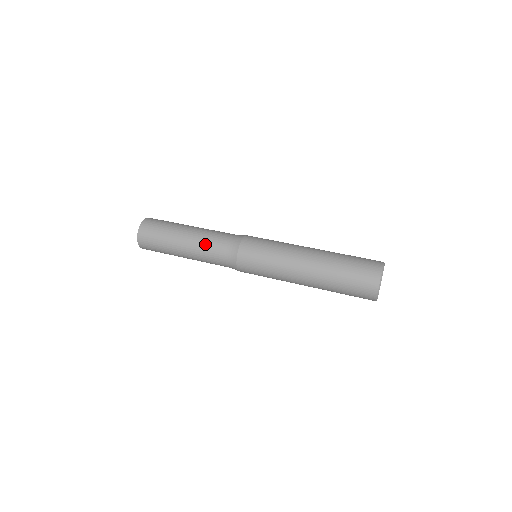
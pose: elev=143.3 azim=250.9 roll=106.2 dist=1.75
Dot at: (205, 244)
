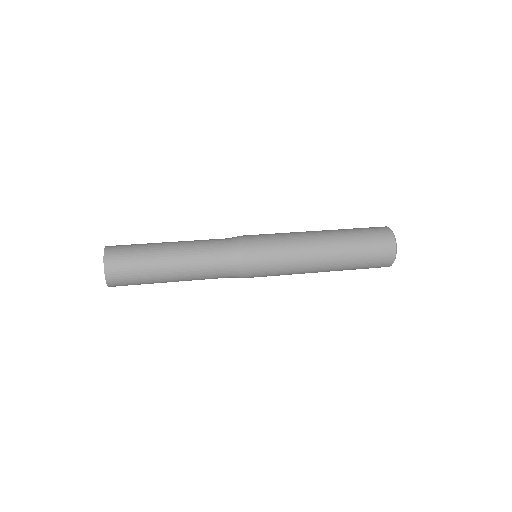
Dot at: (198, 241)
